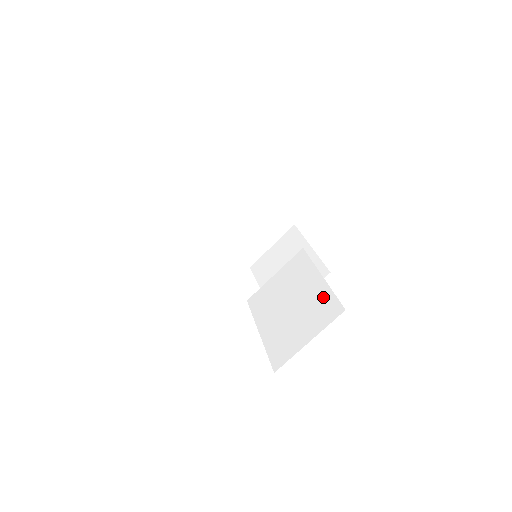
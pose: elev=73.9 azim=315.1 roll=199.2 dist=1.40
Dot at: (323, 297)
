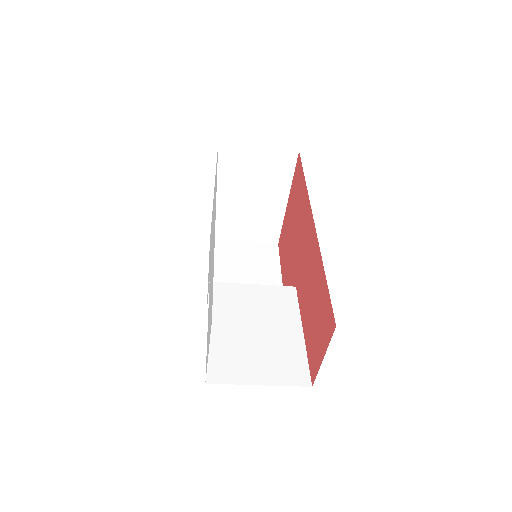
Dot at: (295, 354)
